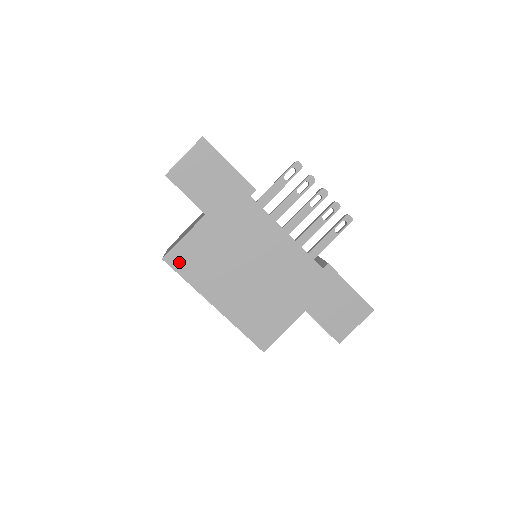
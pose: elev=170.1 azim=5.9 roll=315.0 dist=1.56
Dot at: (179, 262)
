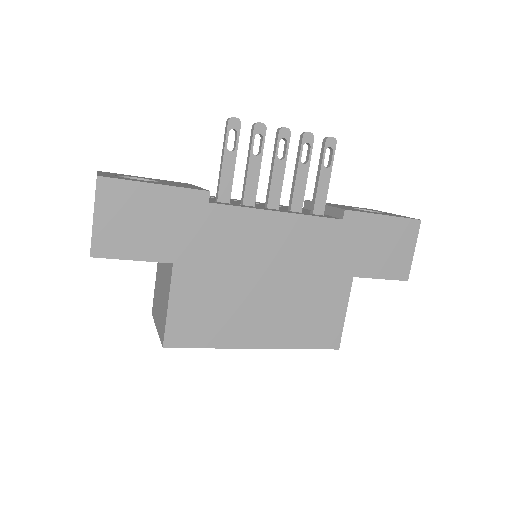
Dot at: (184, 336)
